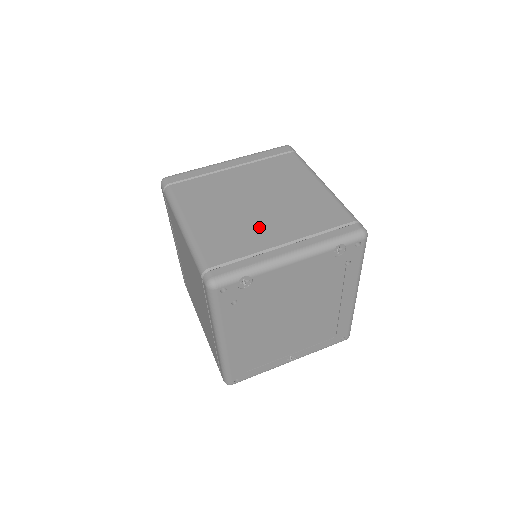
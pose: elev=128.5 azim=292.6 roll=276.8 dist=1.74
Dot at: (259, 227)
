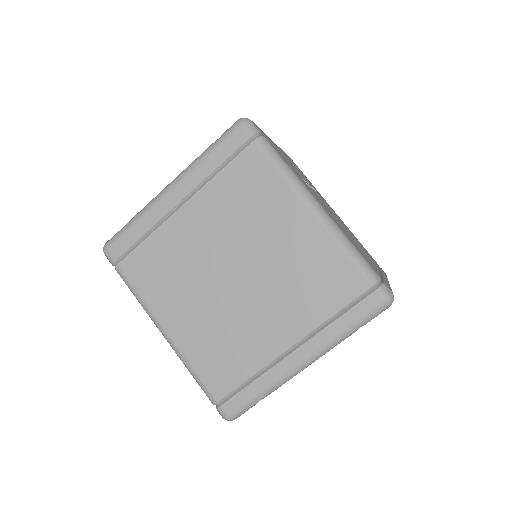
Dot at: (253, 324)
